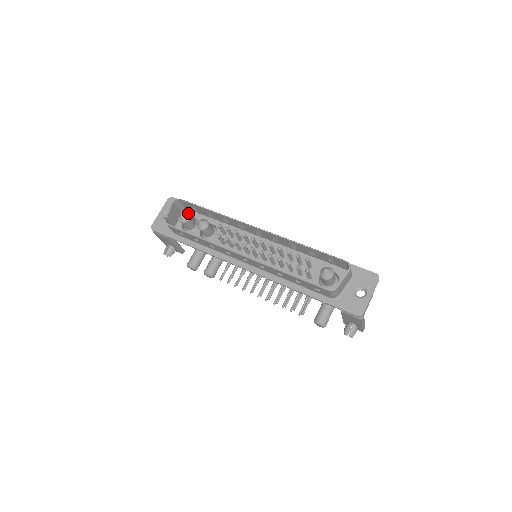
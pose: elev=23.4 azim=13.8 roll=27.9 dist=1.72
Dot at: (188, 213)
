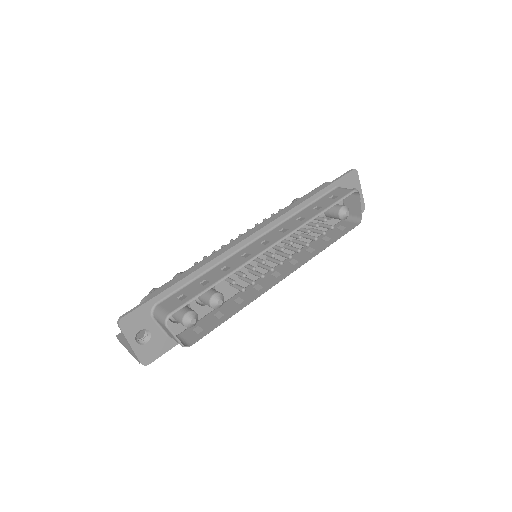
Dot at: (190, 312)
